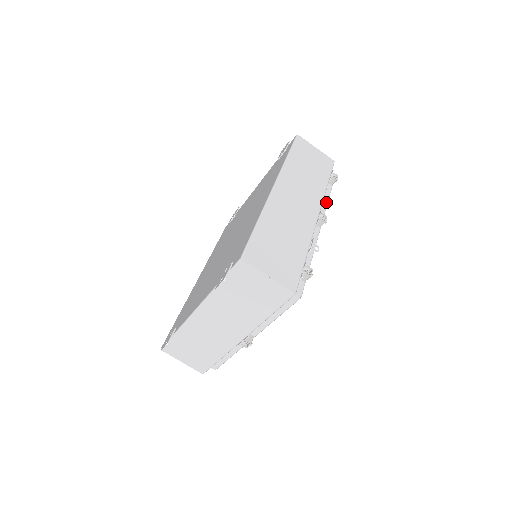
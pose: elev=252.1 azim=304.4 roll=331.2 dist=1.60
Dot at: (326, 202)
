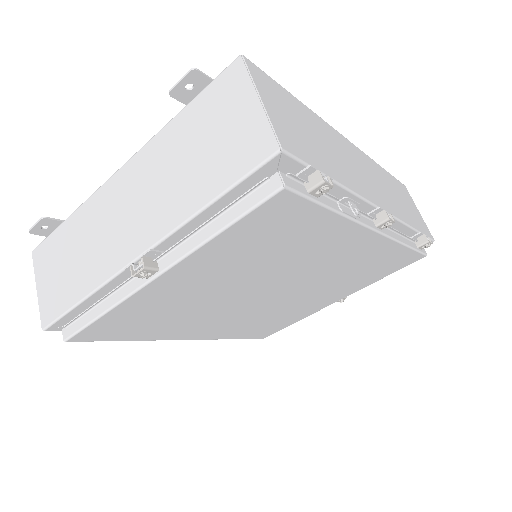
Dot at: (400, 239)
